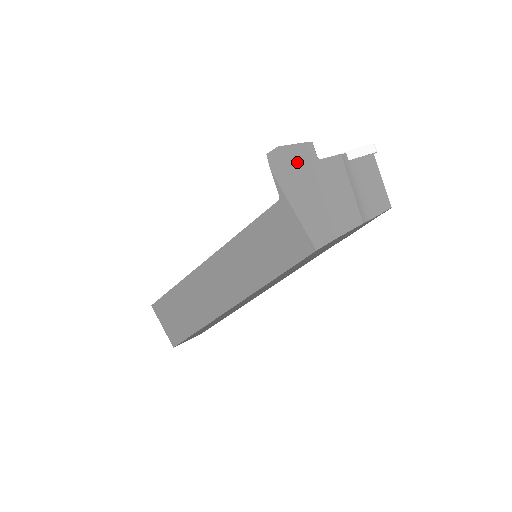
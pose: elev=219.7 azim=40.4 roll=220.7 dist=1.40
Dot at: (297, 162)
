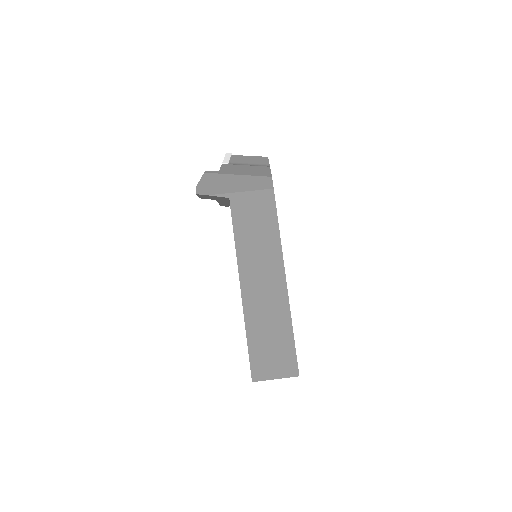
Dot at: (213, 180)
